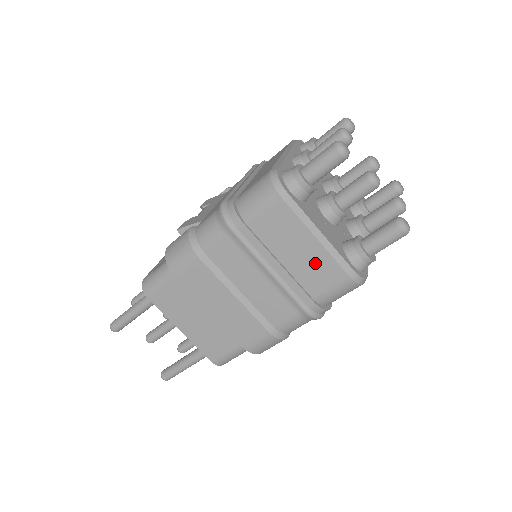
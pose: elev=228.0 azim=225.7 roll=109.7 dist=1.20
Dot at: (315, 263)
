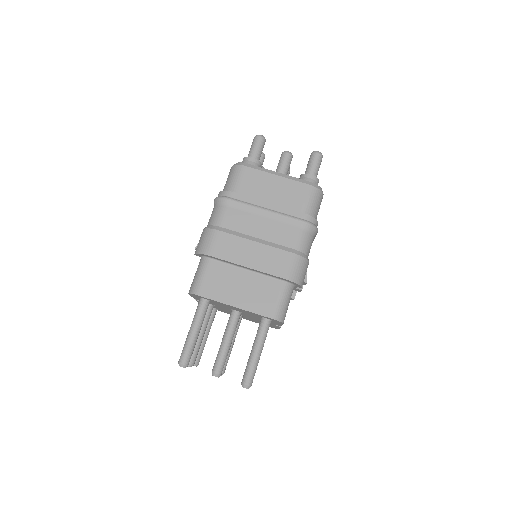
Dot at: (287, 190)
